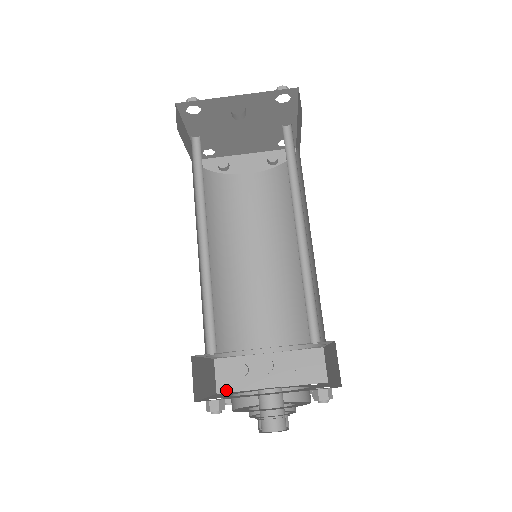
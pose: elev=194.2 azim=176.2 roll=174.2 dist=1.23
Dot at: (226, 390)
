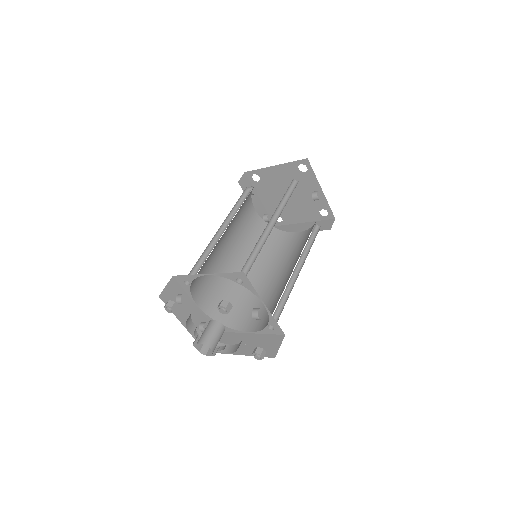
Dot at: (164, 300)
